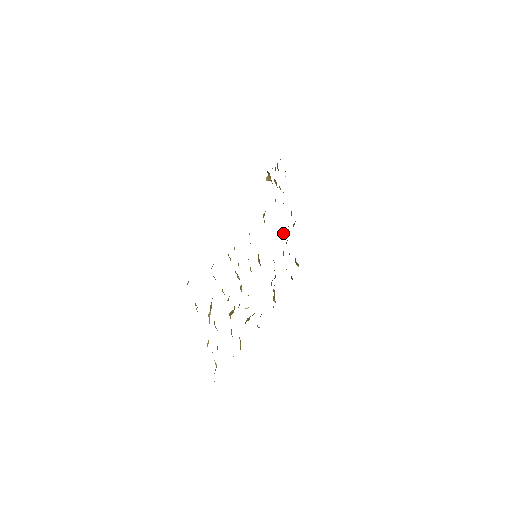
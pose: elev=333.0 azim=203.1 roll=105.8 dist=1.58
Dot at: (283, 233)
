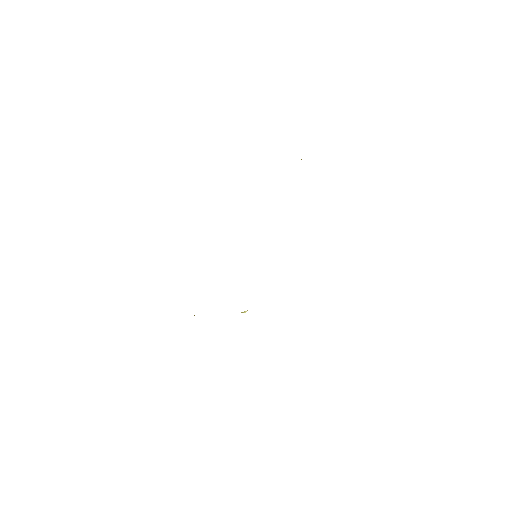
Dot at: occluded
